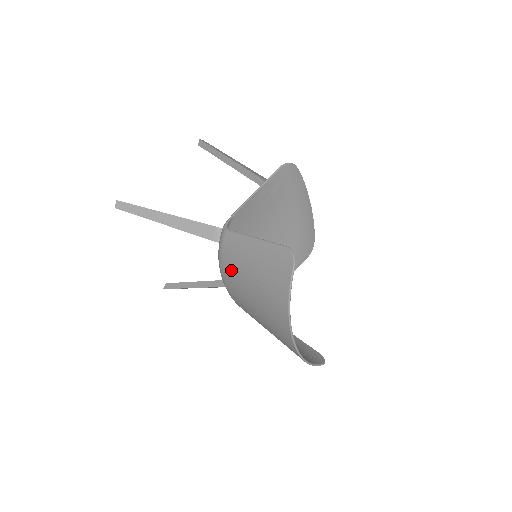
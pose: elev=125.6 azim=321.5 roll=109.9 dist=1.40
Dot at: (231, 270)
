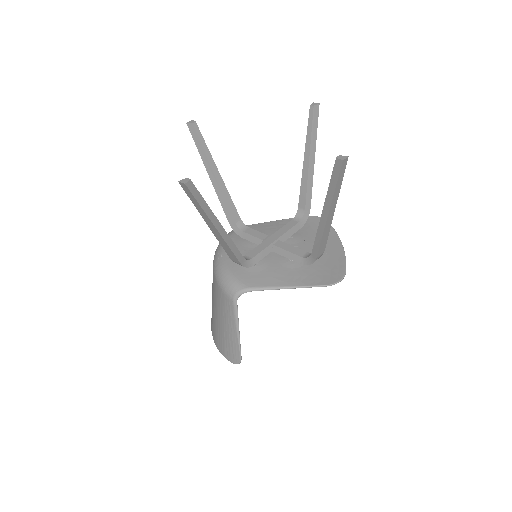
Dot at: (217, 296)
